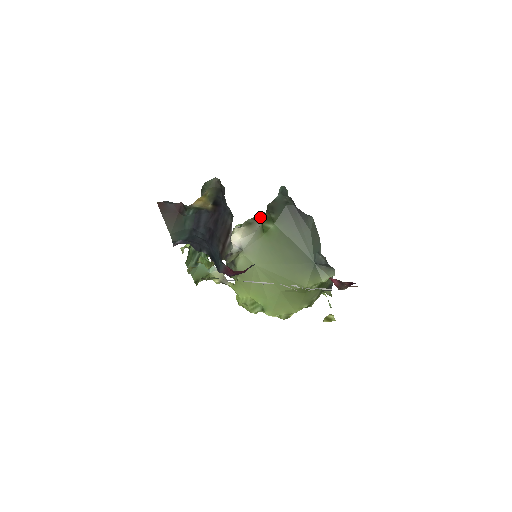
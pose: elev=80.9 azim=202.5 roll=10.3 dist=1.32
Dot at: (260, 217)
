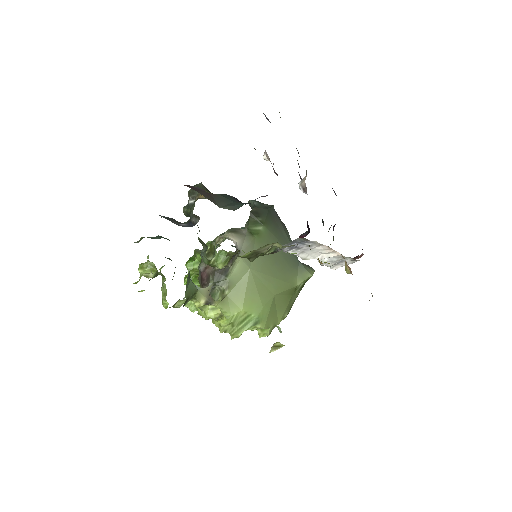
Dot at: occluded
